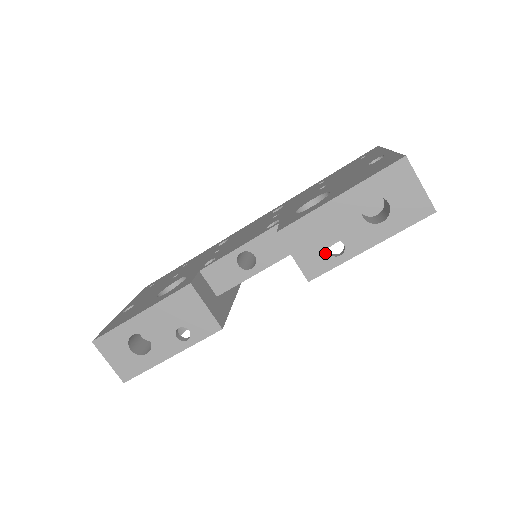
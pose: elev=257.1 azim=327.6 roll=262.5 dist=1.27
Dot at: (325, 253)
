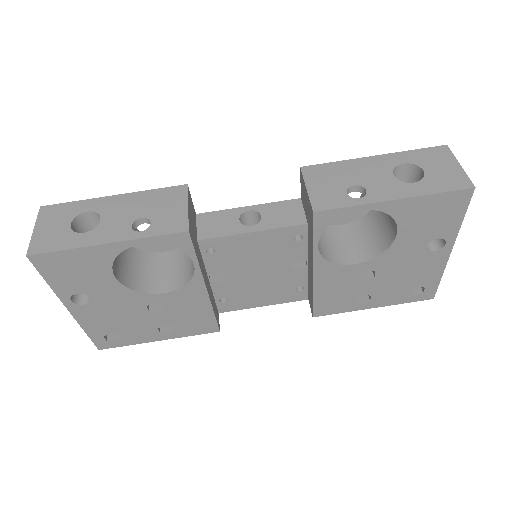
Dot at: (343, 193)
